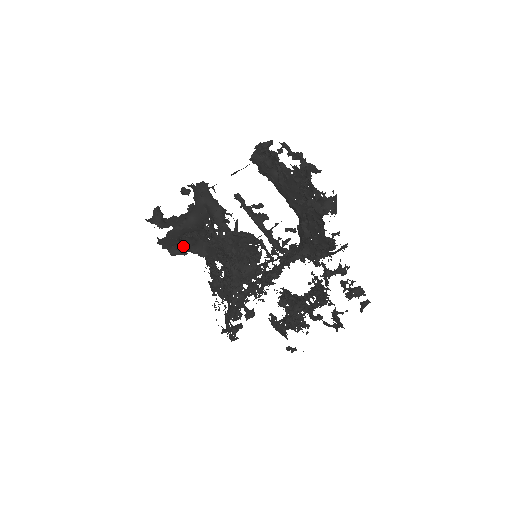
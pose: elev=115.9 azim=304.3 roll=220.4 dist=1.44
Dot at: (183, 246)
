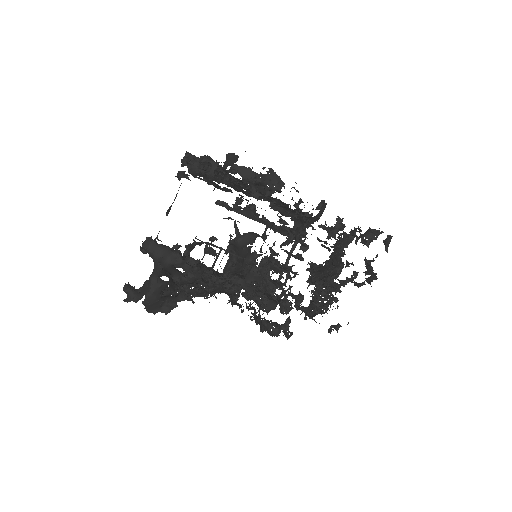
Dot at: (171, 300)
